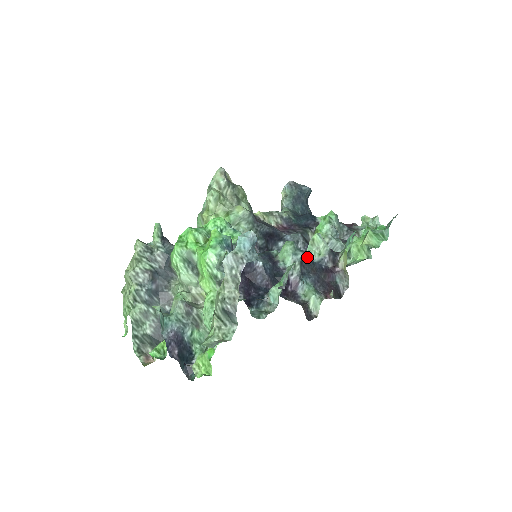
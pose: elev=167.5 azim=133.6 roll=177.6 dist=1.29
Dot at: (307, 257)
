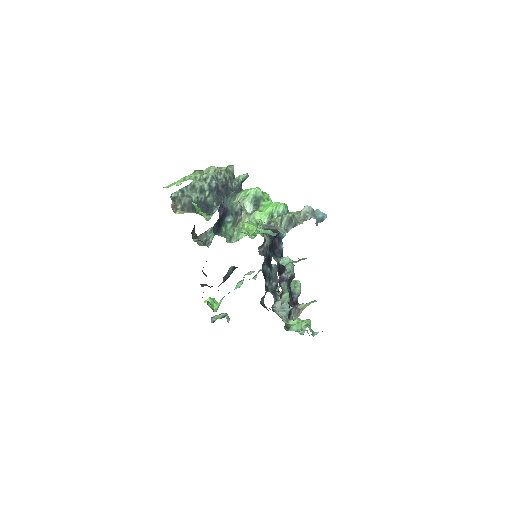
Dot at: (291, 281)
